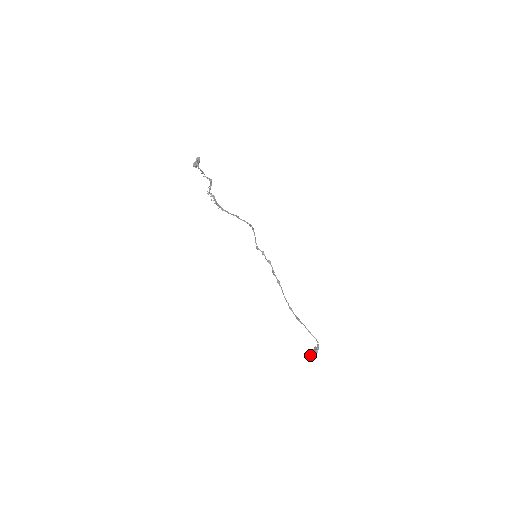
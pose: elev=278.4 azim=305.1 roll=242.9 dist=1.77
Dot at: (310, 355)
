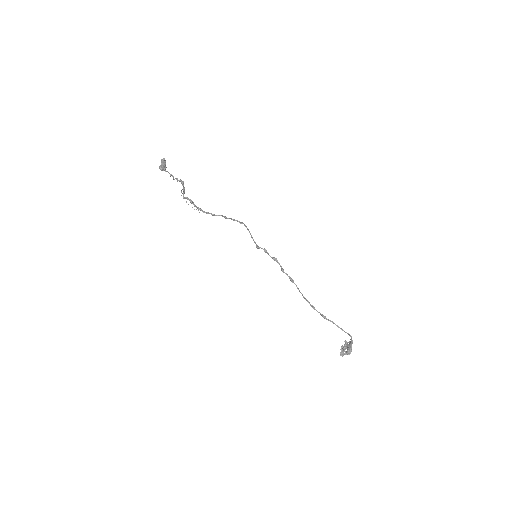
Dot at: (344, 353)
